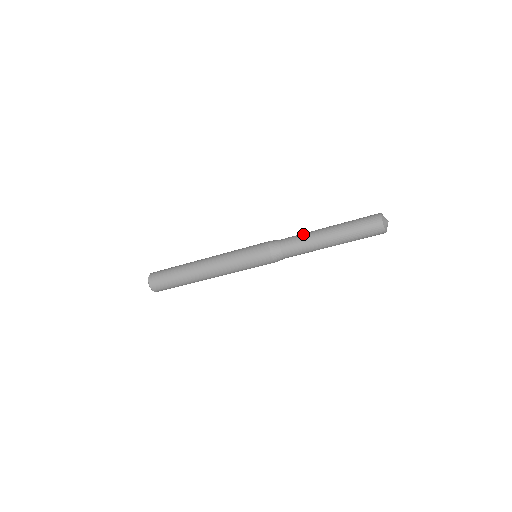
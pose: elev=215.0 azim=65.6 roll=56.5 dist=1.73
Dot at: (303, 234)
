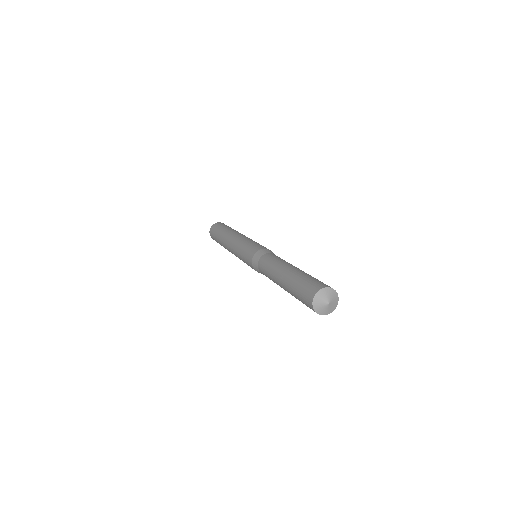
Dot at: (268, 274)
